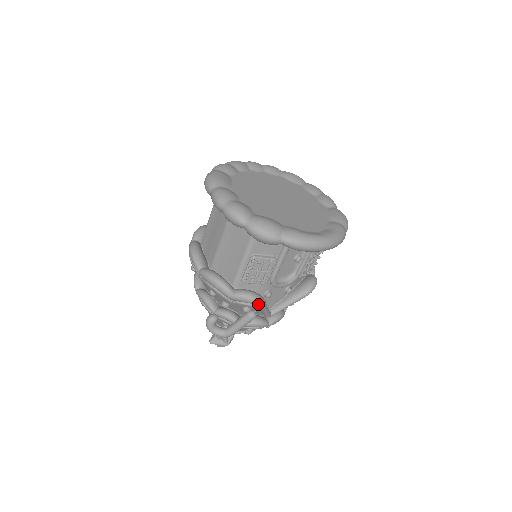
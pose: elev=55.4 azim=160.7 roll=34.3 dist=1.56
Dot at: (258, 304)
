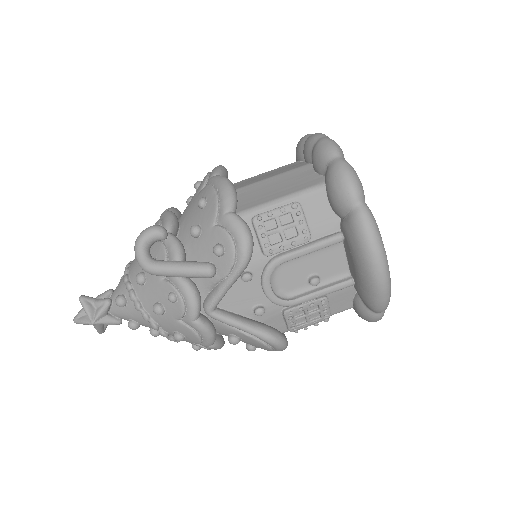
Dot at: (244, 252)
